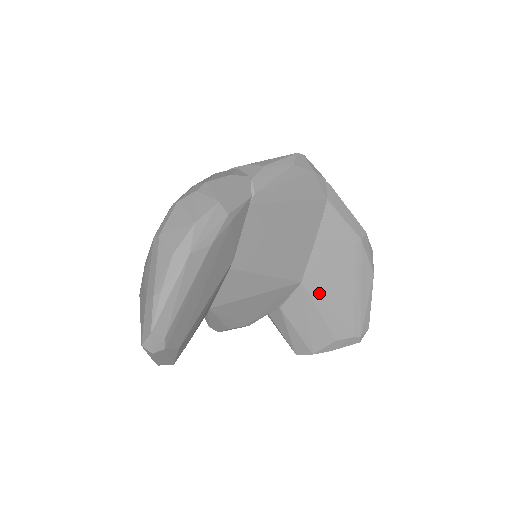
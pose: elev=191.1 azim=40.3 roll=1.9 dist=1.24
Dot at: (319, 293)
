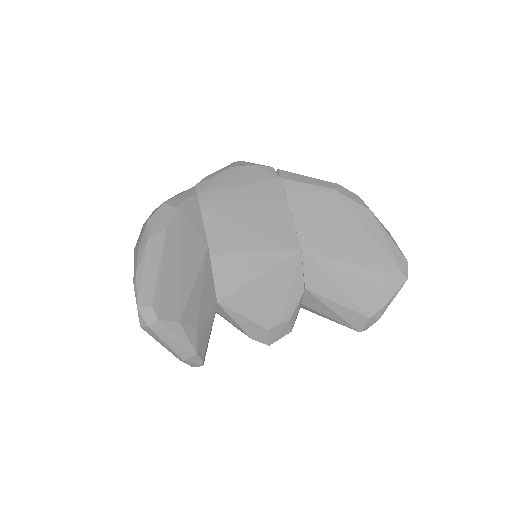
Dot at: (325, 251)
